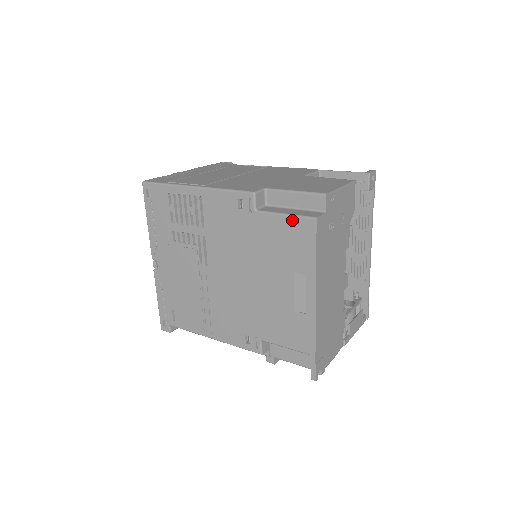
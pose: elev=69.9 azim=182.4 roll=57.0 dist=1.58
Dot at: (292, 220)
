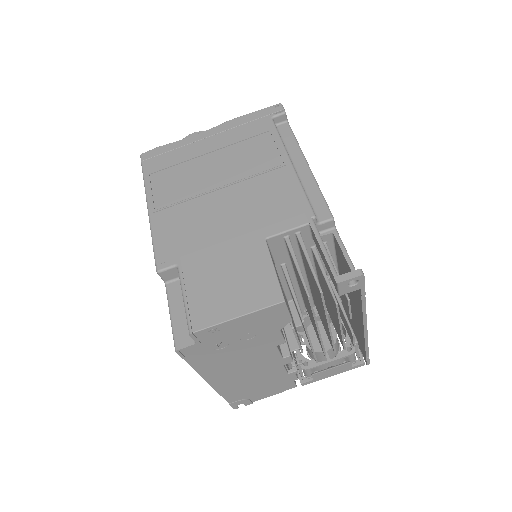
Dot at: (172, 326)
